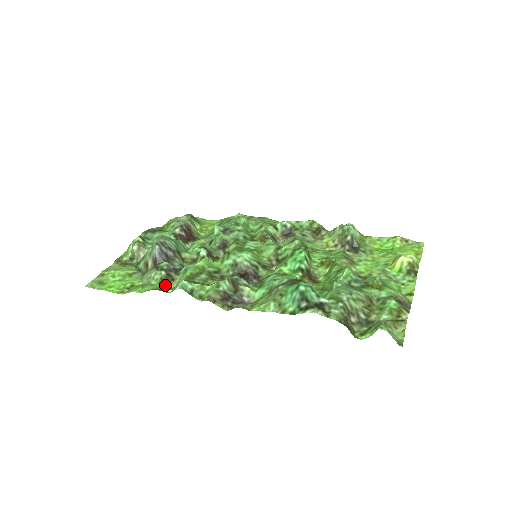
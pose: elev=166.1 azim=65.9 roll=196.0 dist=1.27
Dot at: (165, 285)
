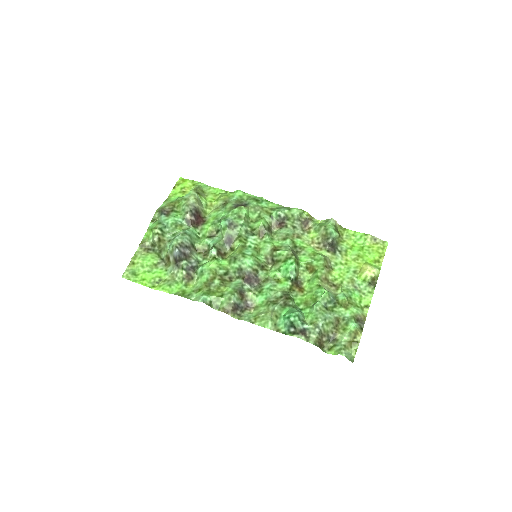
Dot at: (187, 284)
